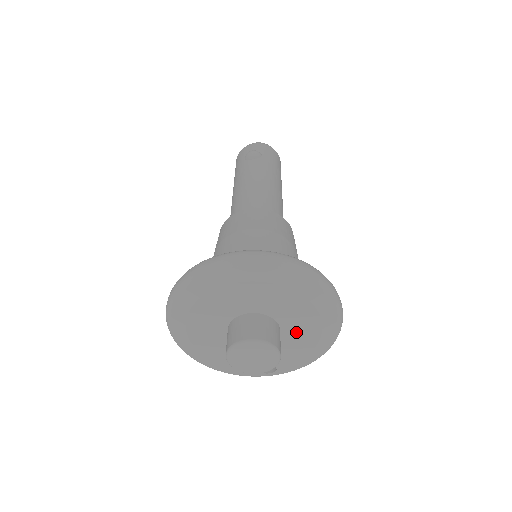
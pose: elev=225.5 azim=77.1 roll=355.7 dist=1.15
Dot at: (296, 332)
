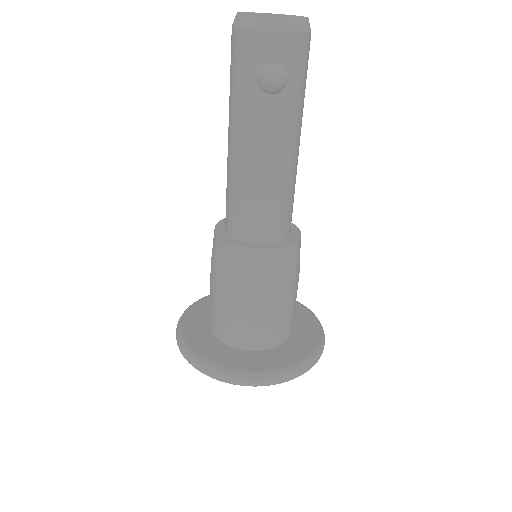
Dot at: occluded
